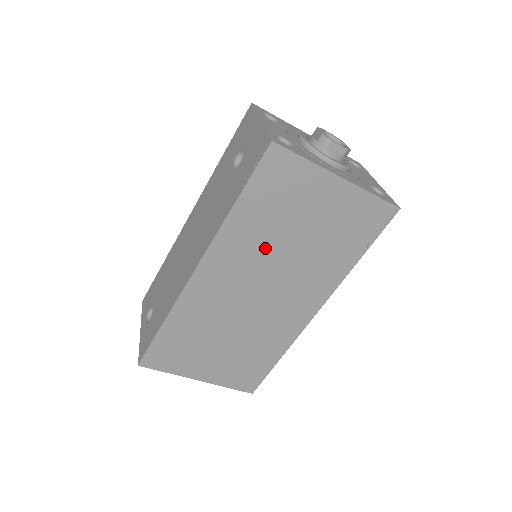
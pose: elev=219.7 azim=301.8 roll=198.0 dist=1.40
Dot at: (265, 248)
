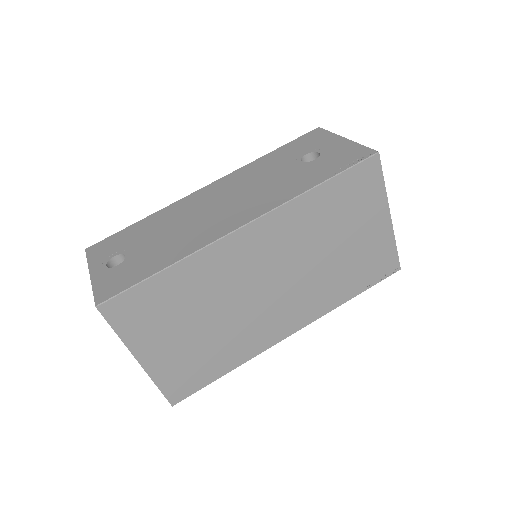
Dot at: (307, 242)
